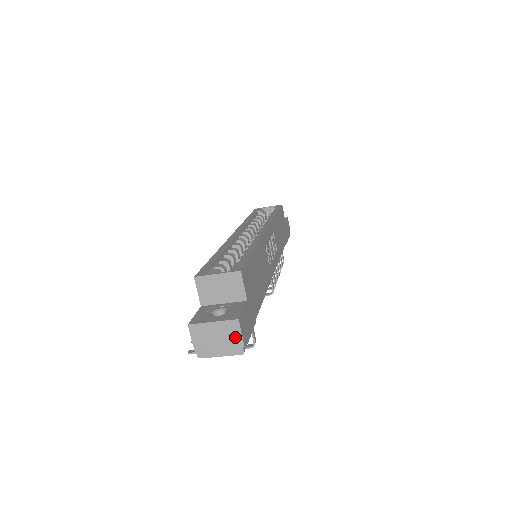
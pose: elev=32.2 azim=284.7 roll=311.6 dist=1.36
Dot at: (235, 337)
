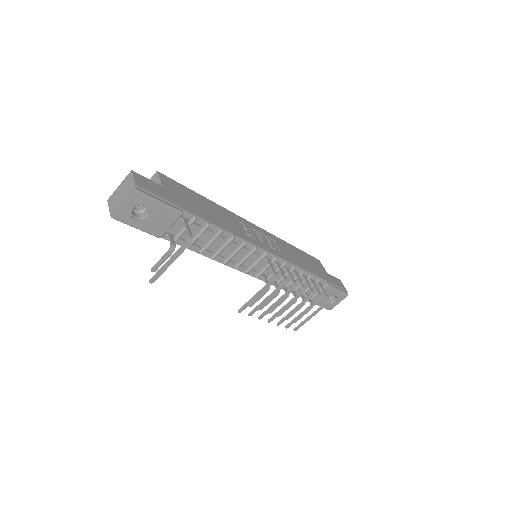
Dot at: (130, 183)
